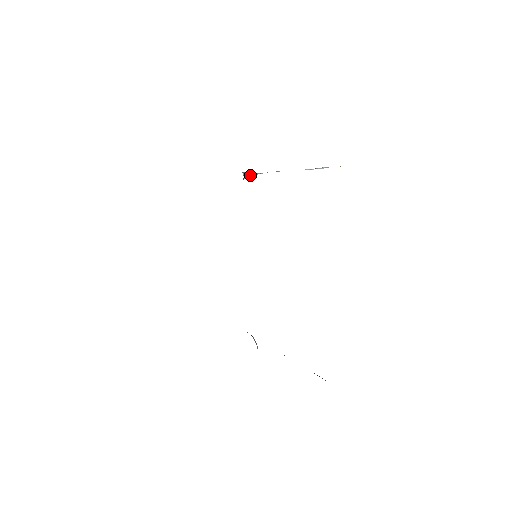
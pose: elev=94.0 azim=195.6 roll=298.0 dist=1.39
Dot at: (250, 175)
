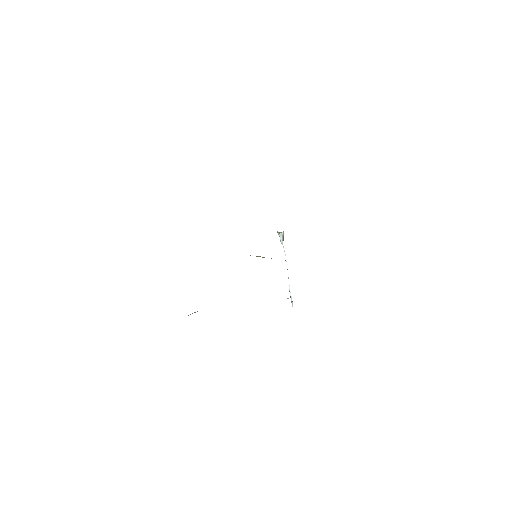
Dot at: (282, 238)
